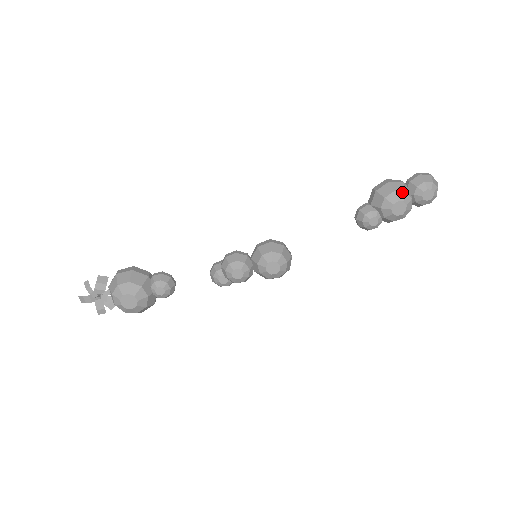
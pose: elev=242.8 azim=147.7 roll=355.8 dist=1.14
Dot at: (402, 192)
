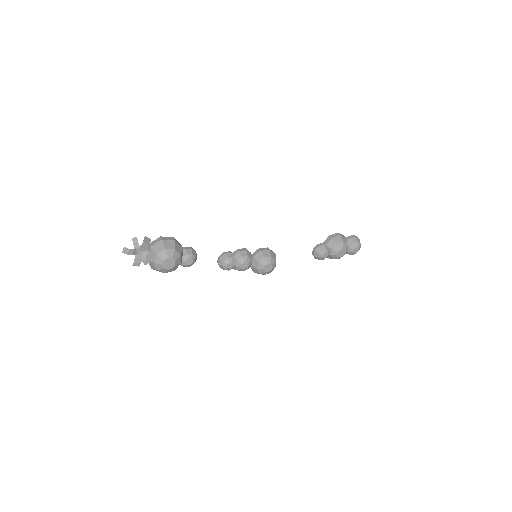
Dot at: (346, 244)
